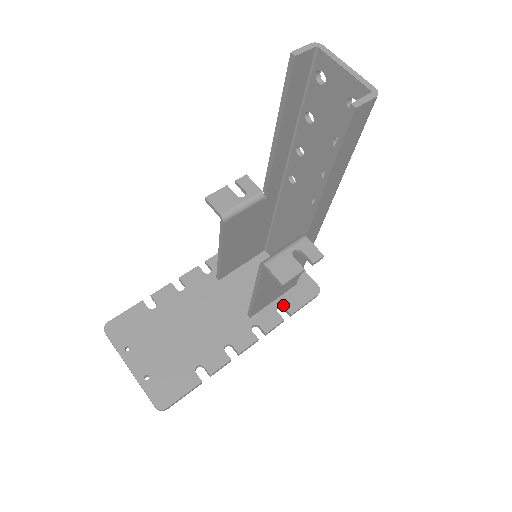
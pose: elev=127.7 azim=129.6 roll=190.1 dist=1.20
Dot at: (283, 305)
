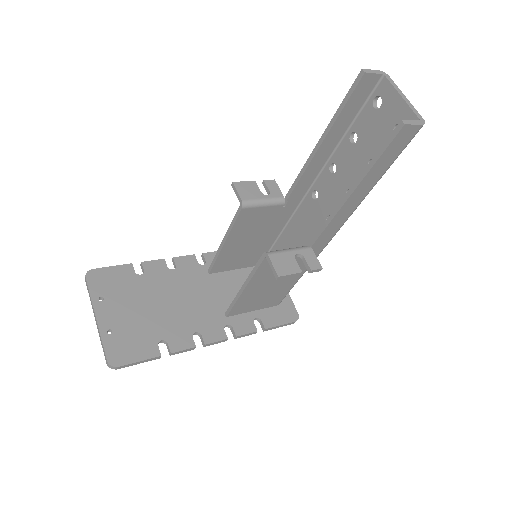
Dot at: (261, 318)
